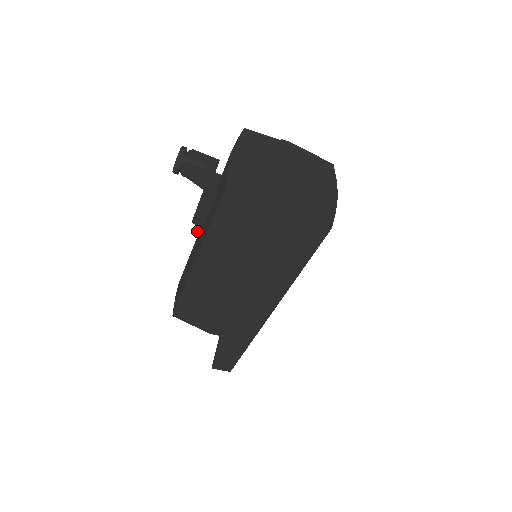
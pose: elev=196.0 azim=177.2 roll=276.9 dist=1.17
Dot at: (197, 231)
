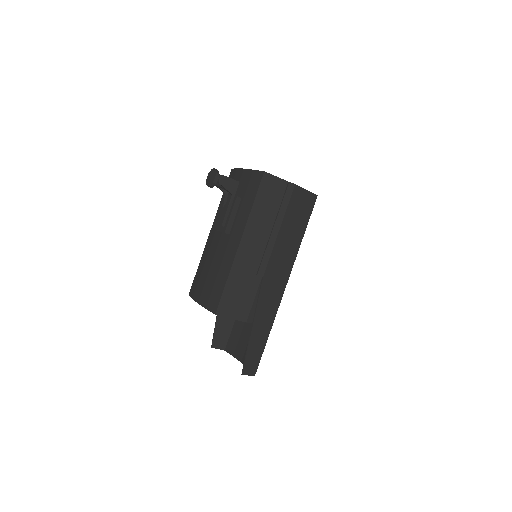
Dot at: (228, 230)
